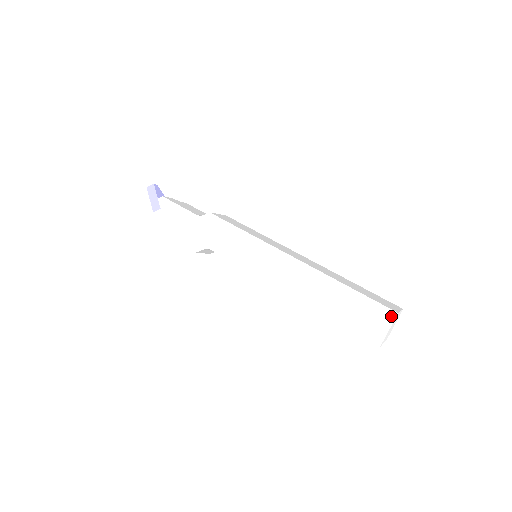
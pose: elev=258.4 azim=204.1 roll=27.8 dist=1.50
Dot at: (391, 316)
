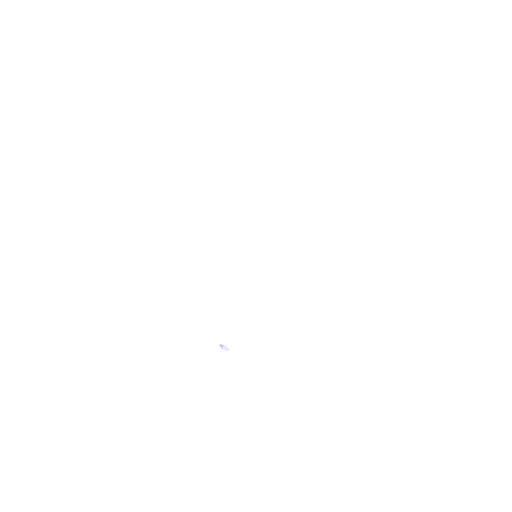
Dot at: occluded
